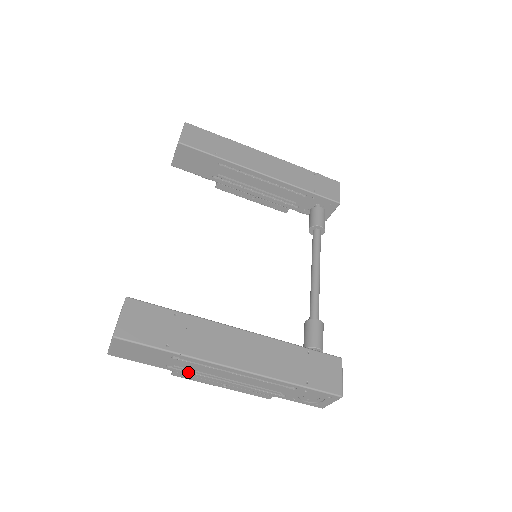
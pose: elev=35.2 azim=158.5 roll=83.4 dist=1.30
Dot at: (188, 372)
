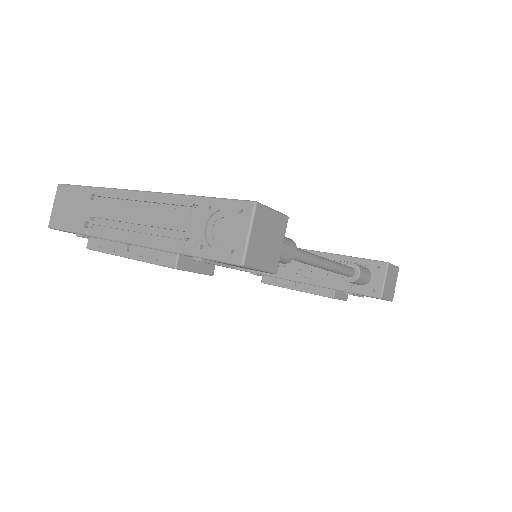
Dot at: (100, 229)
